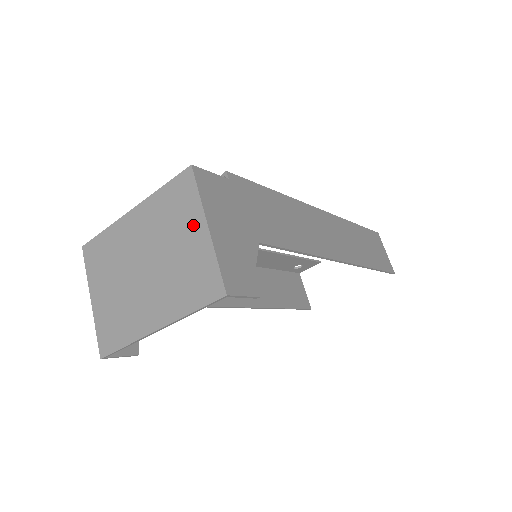
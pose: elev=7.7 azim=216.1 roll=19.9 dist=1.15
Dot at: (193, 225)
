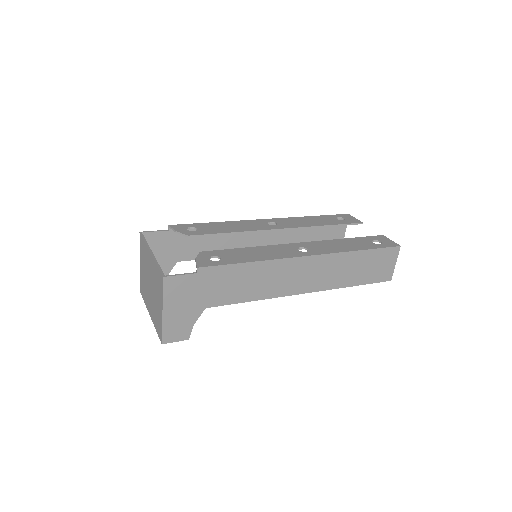
Dot at: (160, 302)
